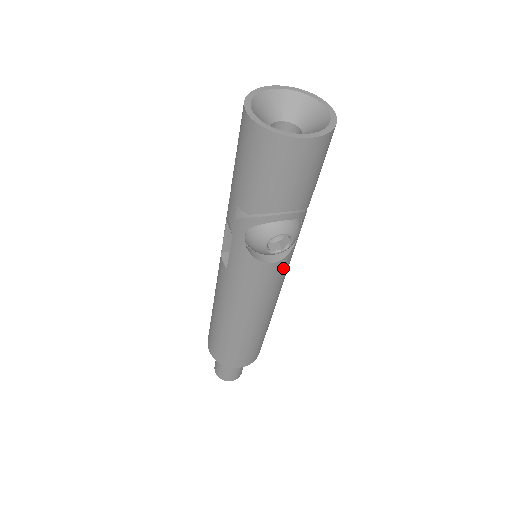
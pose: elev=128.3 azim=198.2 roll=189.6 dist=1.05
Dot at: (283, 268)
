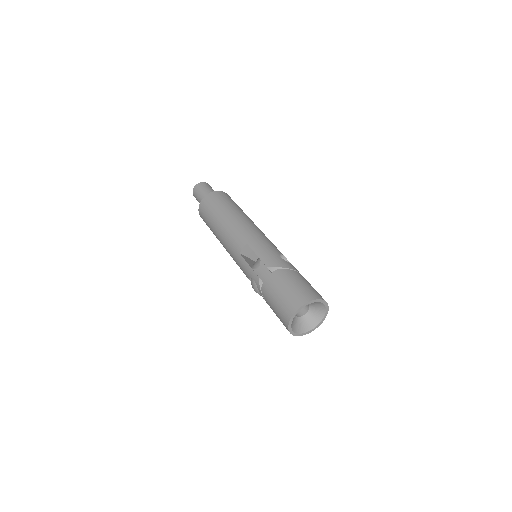
Dot at: occluded
